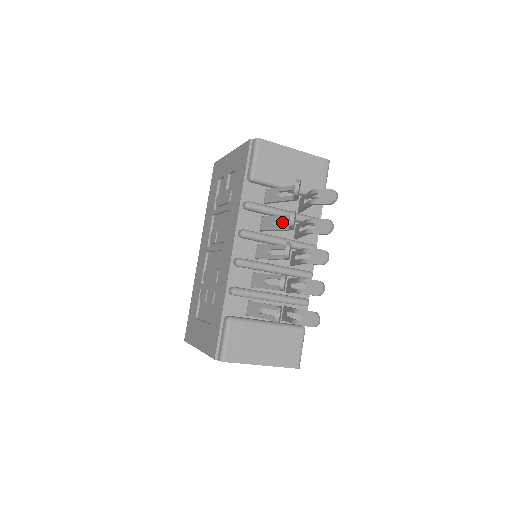
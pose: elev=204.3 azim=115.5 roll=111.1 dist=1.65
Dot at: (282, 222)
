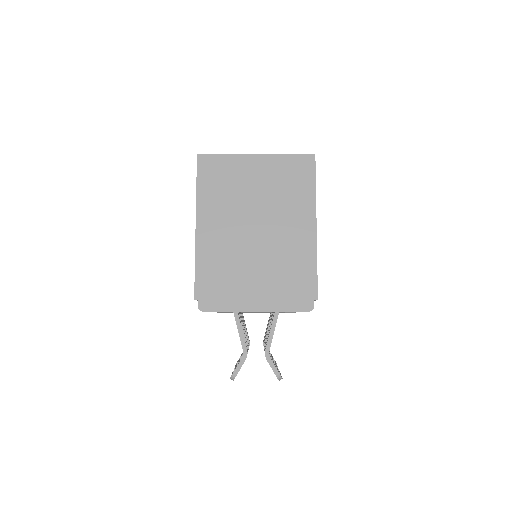
Dot at: occluded
